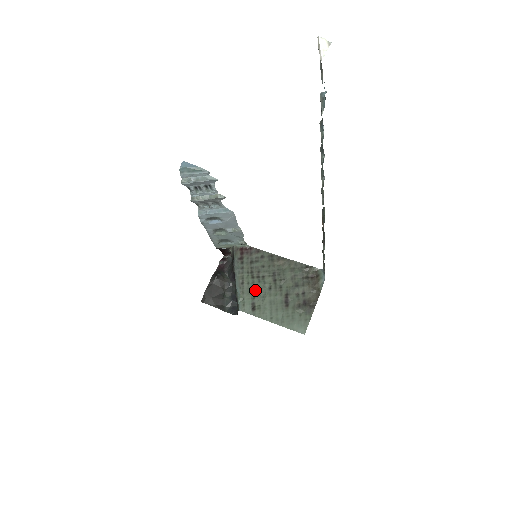
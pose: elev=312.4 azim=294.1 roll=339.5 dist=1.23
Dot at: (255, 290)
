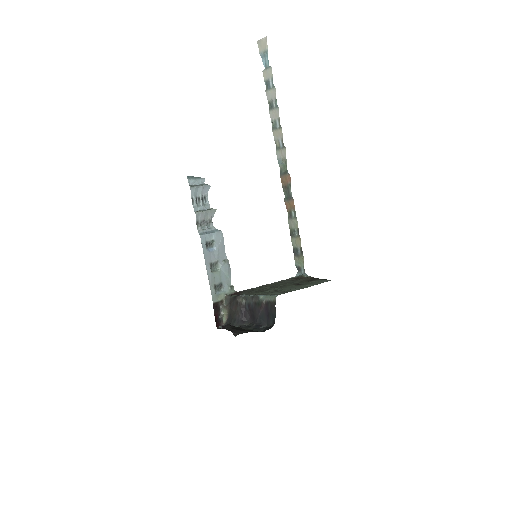
Dot at: (272, 291)
